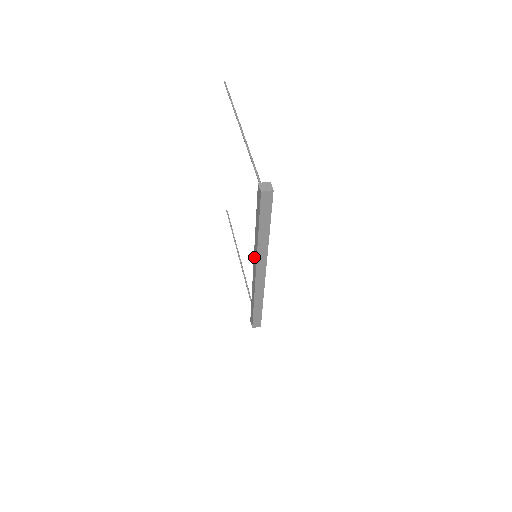
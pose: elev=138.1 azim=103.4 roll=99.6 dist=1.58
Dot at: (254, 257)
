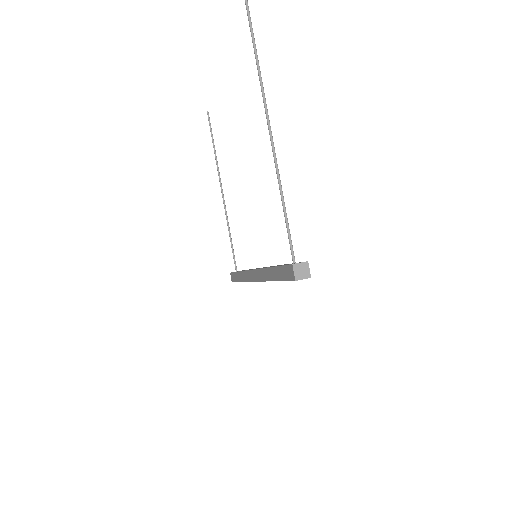
Dot at: (257, 272)
